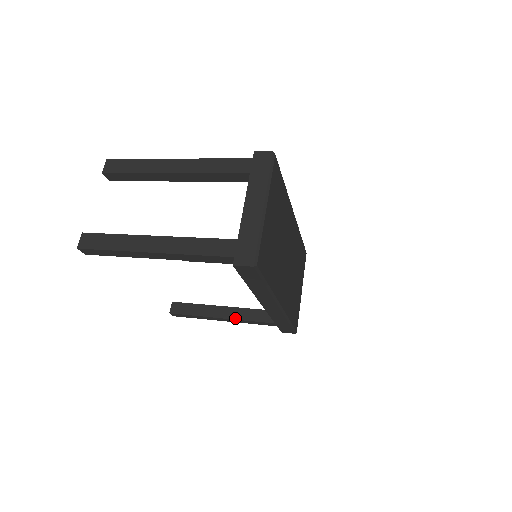
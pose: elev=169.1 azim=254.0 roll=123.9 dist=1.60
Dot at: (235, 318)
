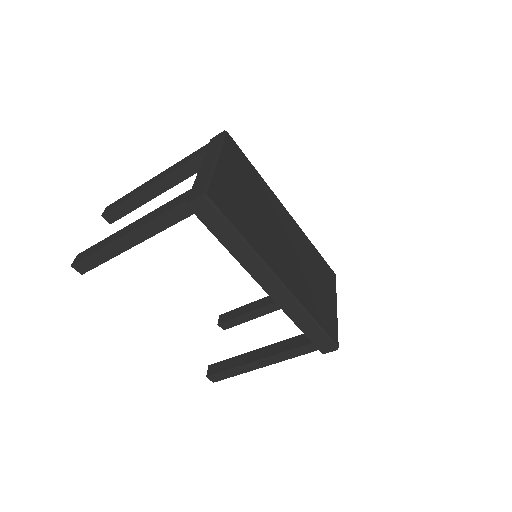
Dot at: (269, 355)
